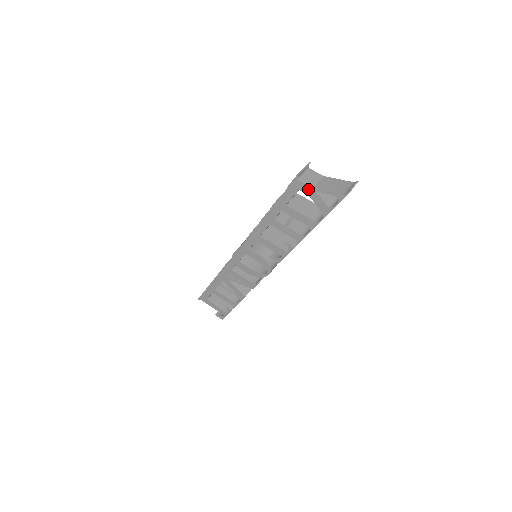
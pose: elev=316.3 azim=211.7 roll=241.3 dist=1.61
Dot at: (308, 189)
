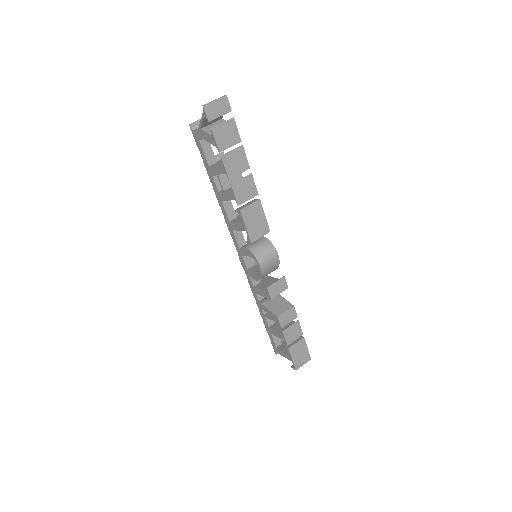
Dot at: (199, 133)
